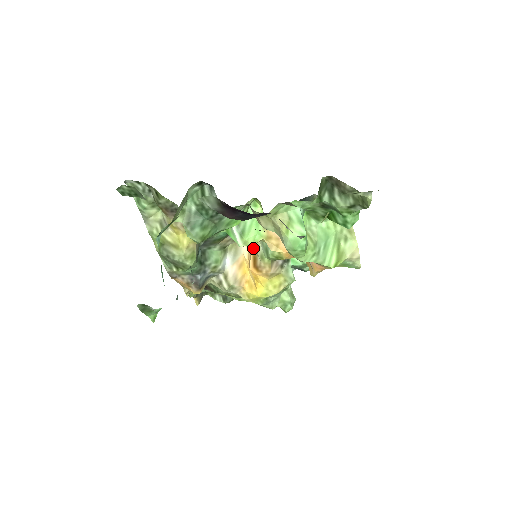
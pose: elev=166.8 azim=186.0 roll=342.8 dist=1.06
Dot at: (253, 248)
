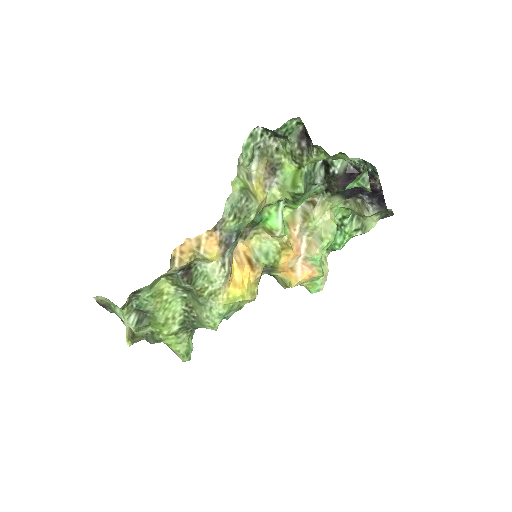
Dot at: (245, 253)
